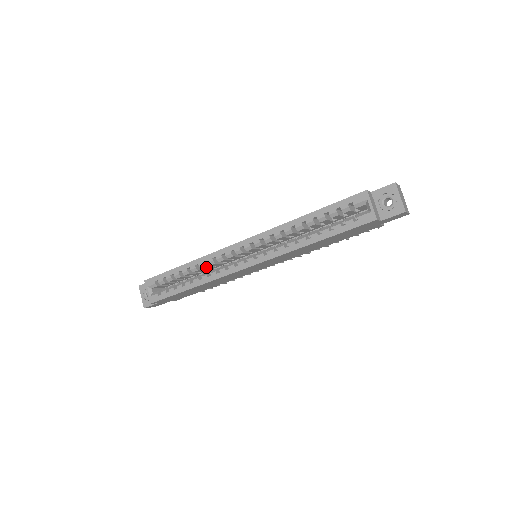
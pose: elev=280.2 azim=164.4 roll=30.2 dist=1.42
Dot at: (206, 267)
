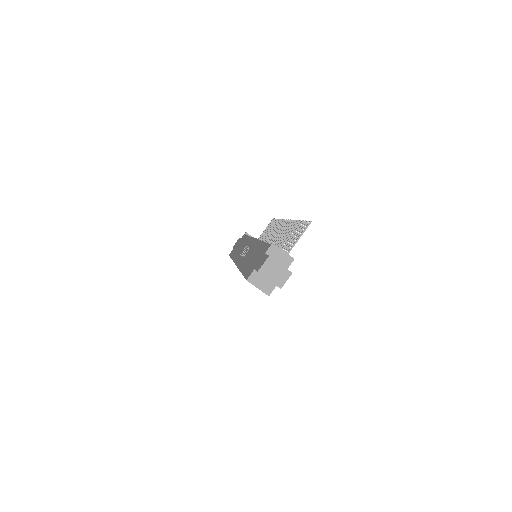
Dot at: occluded
